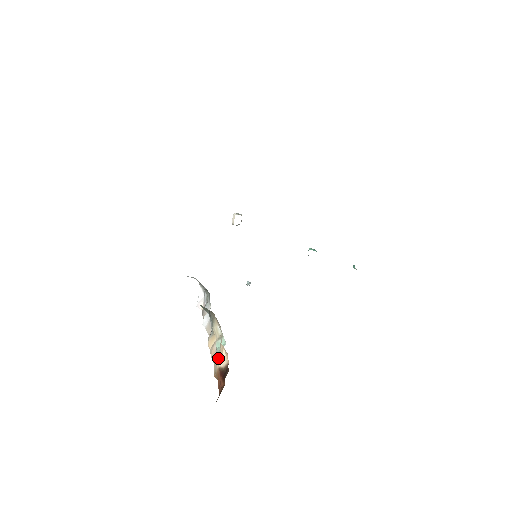
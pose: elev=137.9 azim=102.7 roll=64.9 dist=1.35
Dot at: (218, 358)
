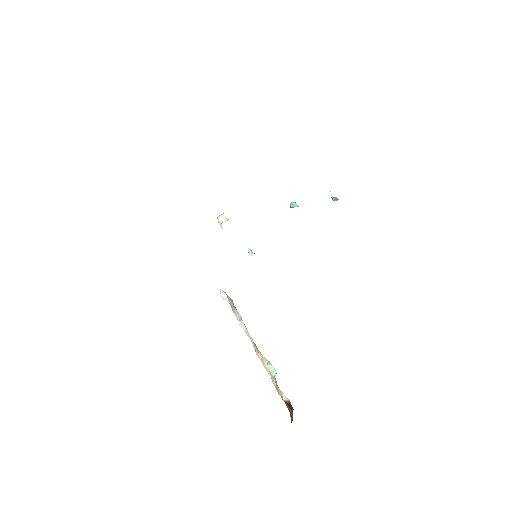
Dot at: (278, 391)
